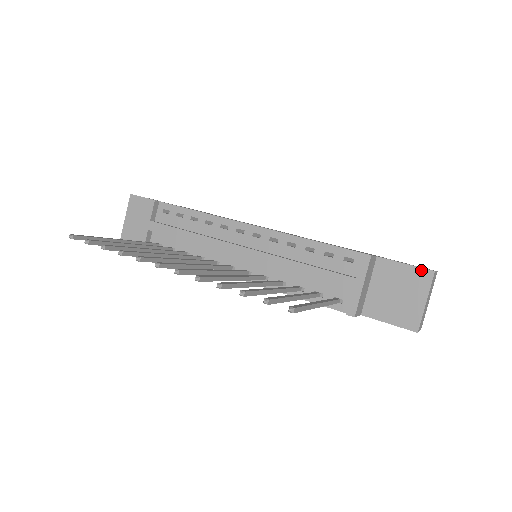
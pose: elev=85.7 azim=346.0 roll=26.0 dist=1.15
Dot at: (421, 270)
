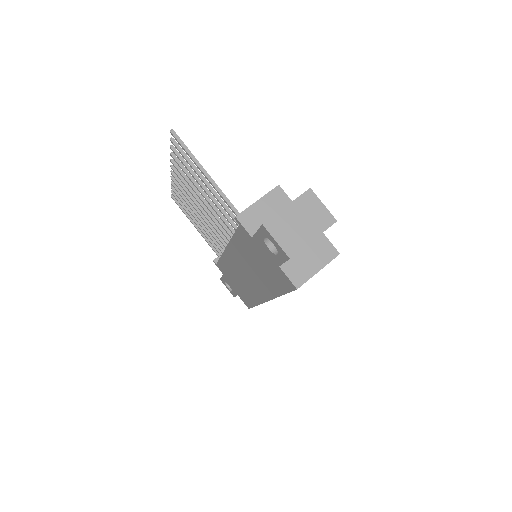
Dot at: occluded
